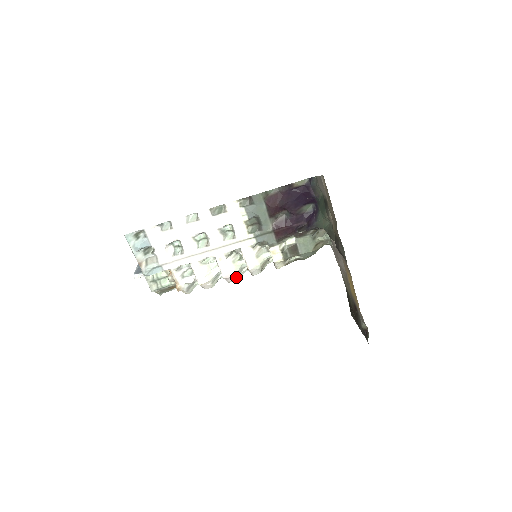
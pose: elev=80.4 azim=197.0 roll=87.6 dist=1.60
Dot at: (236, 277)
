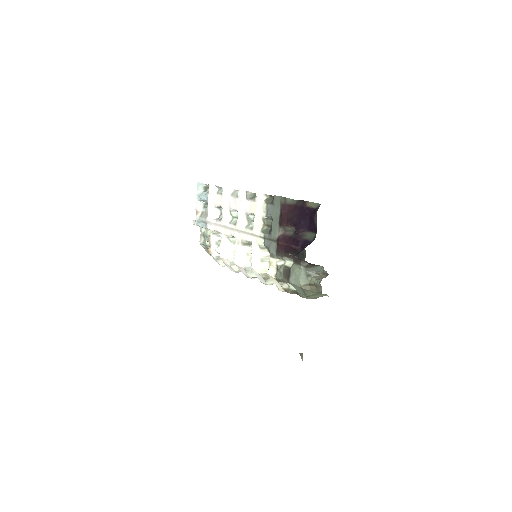
Dot at: (247, 272)
